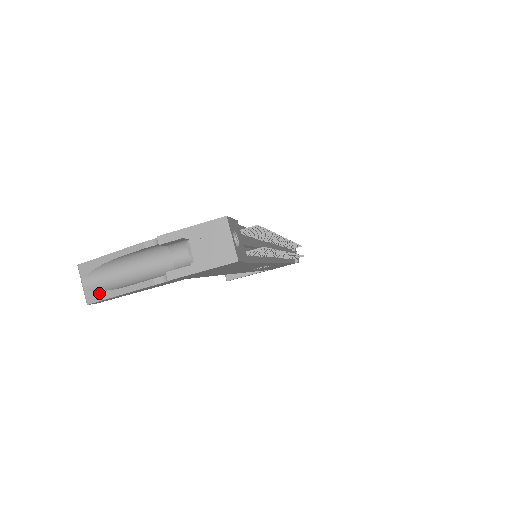
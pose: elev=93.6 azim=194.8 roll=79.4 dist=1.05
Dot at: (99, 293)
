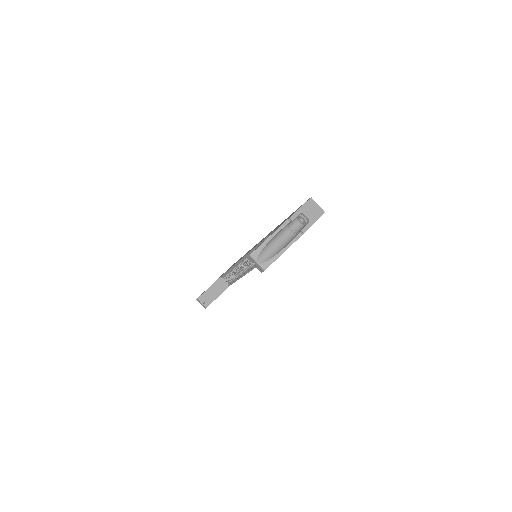
Dot at: (269, 261)
